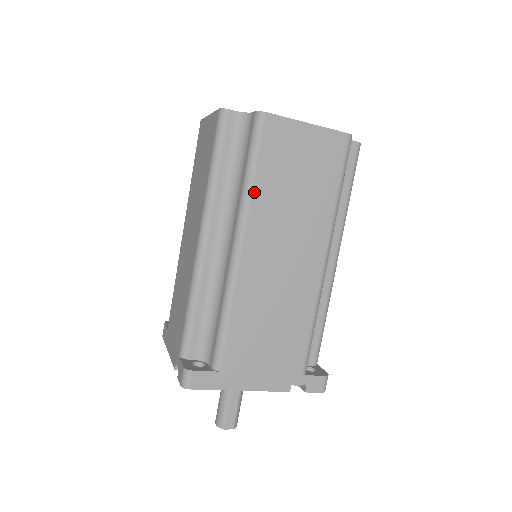
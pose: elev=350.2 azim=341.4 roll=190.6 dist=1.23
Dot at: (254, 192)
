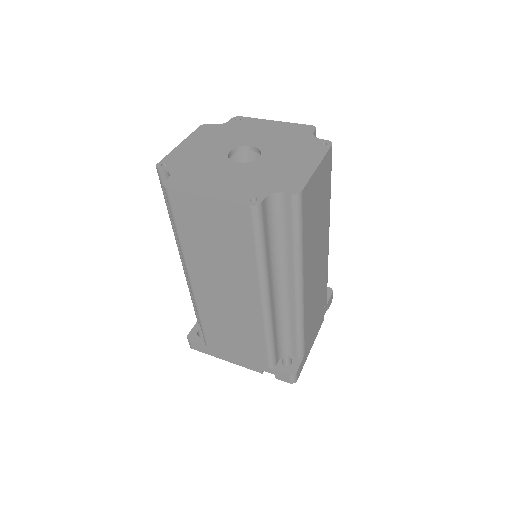
Dot at: (304, 250)
